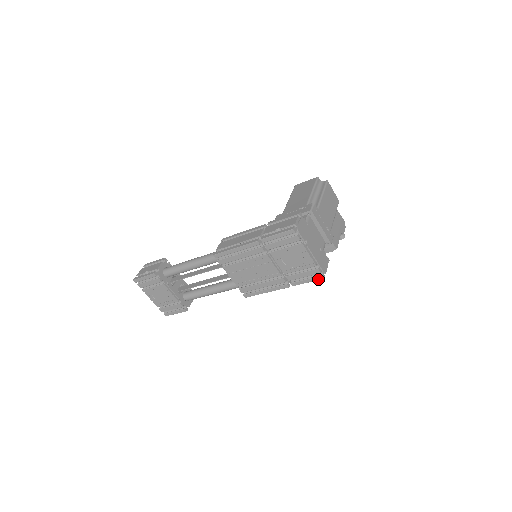
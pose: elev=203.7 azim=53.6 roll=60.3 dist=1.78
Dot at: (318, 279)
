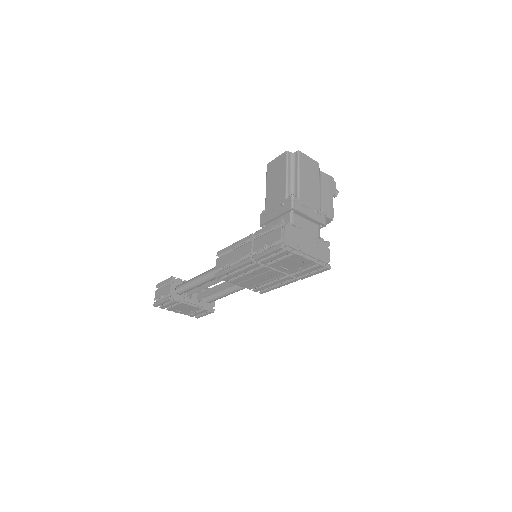
Dot at: occluded
